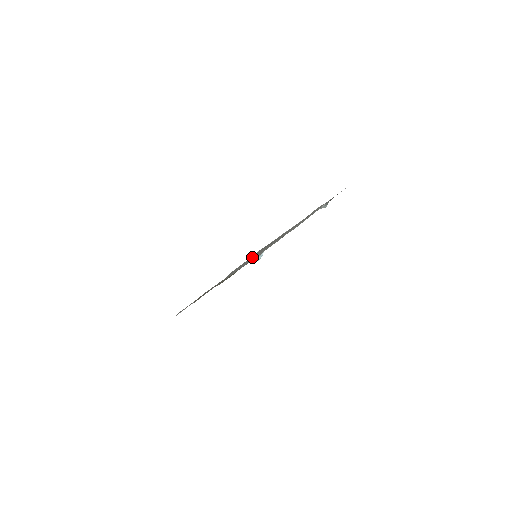
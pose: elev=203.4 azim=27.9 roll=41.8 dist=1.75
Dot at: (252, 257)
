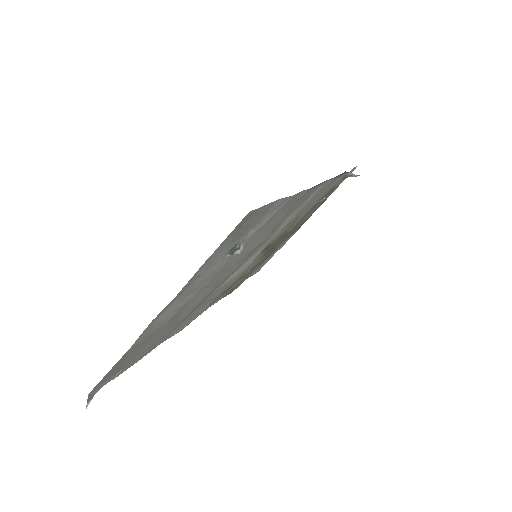
Dot at: occluded
